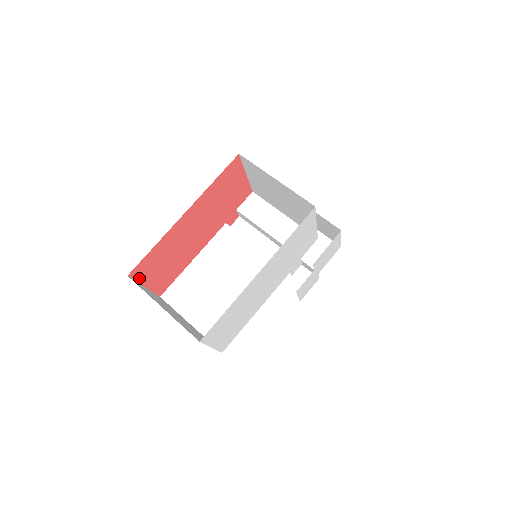
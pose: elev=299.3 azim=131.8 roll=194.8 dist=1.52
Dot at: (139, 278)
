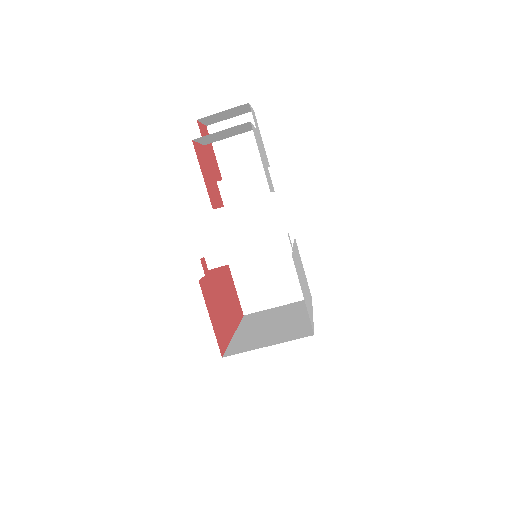
Dot at: (239, 302)
